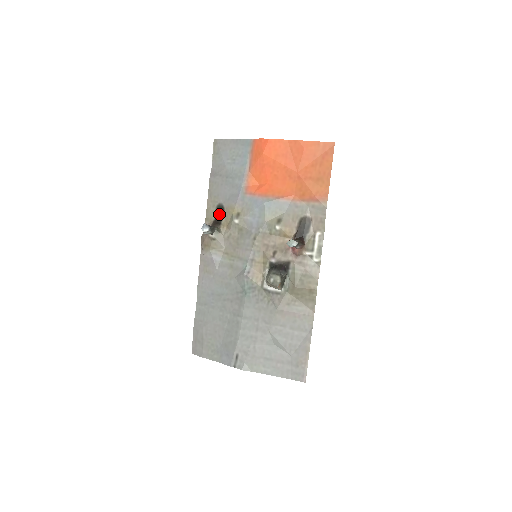
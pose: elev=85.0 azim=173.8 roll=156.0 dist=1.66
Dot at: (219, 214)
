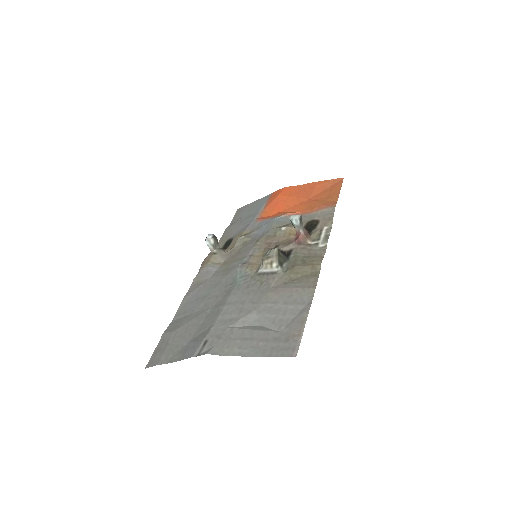
Dot at: (227, 245)
